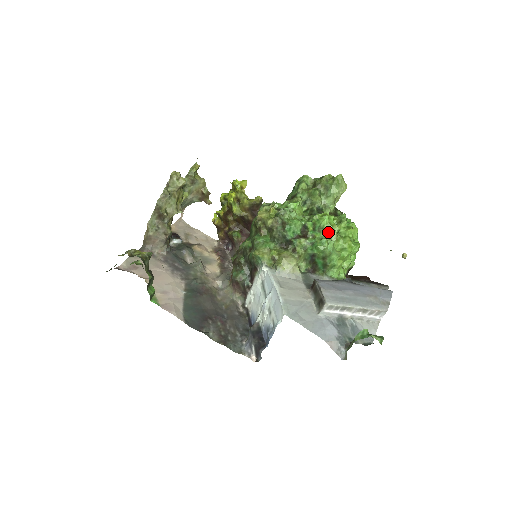
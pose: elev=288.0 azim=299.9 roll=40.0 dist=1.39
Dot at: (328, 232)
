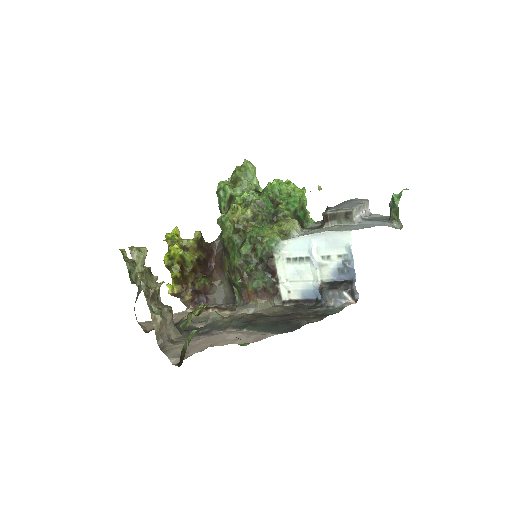
Dot at: (285, 191)
